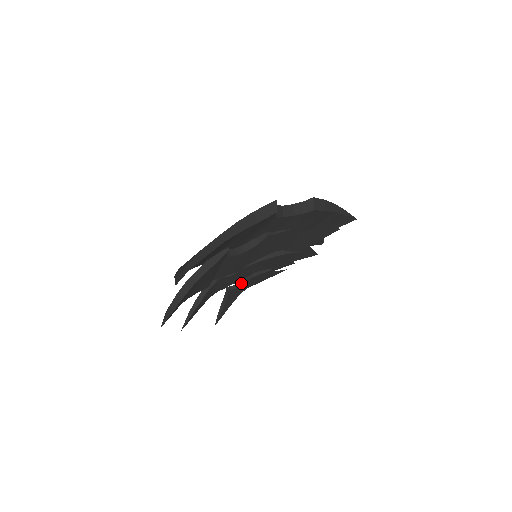
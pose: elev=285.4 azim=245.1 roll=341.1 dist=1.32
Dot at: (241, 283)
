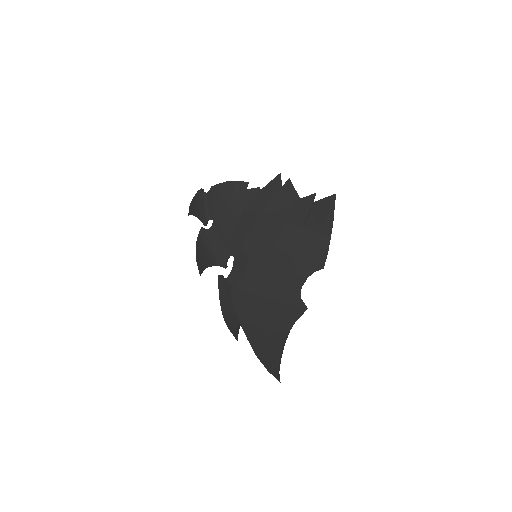
Dot at: occluded
